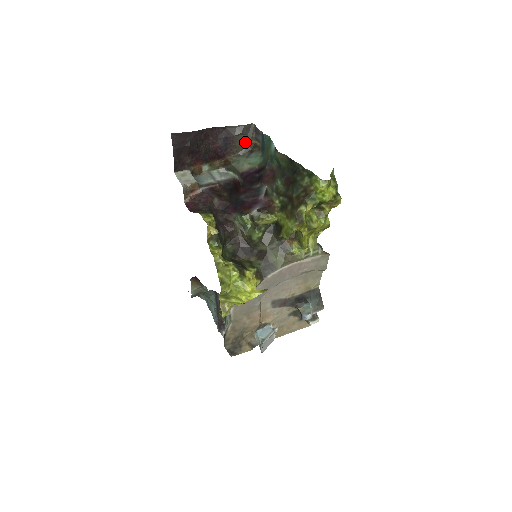
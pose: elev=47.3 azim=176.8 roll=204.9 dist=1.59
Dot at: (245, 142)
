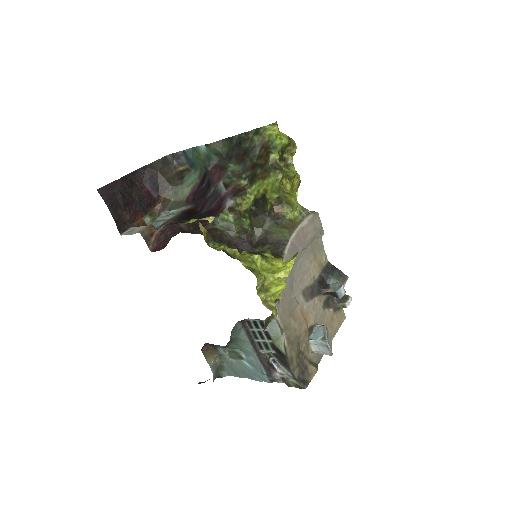
Dot at: (171, 173)
